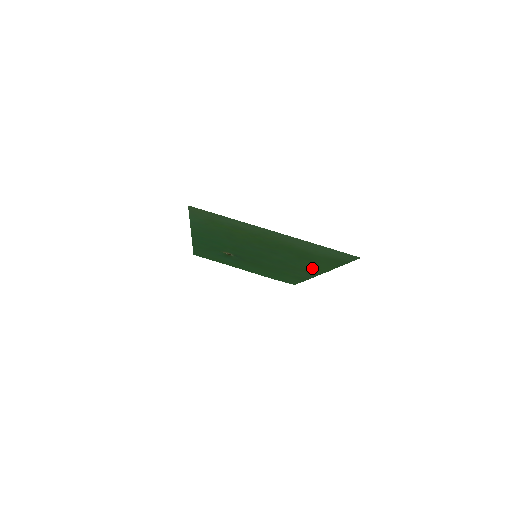
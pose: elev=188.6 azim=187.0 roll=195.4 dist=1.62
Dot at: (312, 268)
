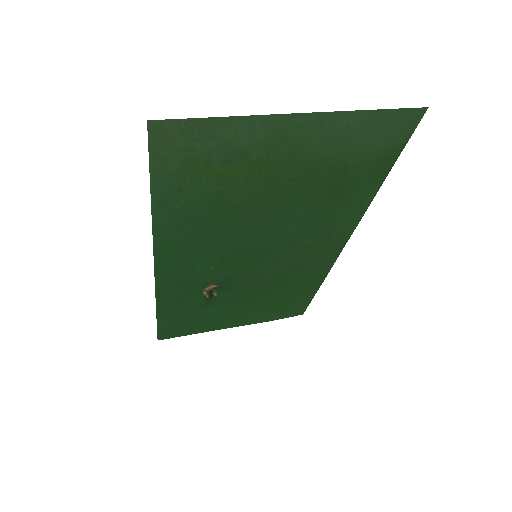
Dot at: (339, 225)
